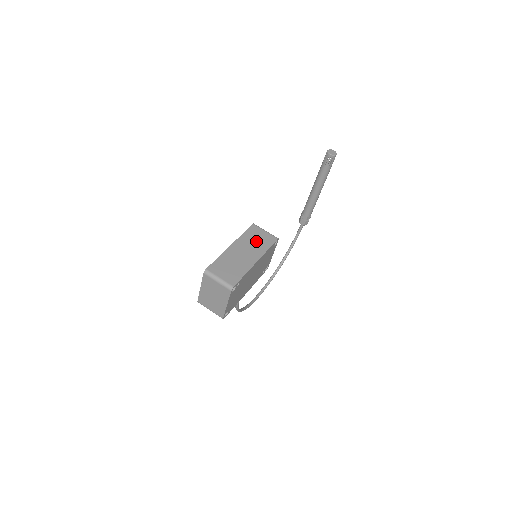
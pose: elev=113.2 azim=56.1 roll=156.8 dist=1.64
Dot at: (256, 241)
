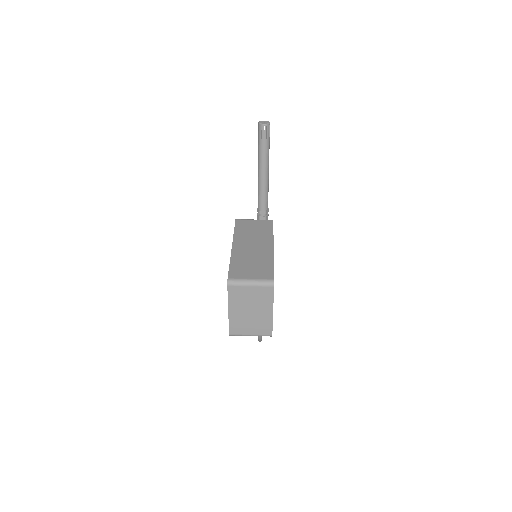
Dot at: (254, 231)
